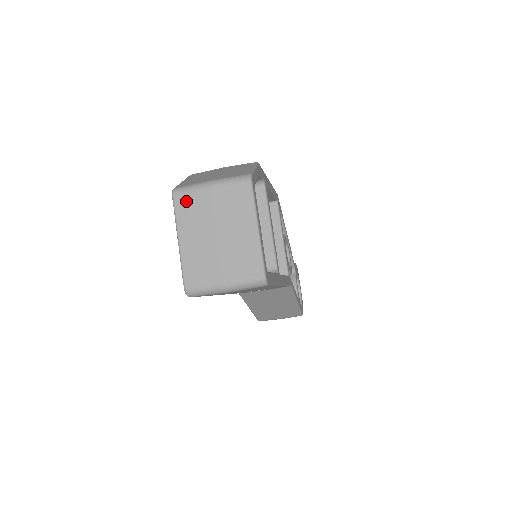
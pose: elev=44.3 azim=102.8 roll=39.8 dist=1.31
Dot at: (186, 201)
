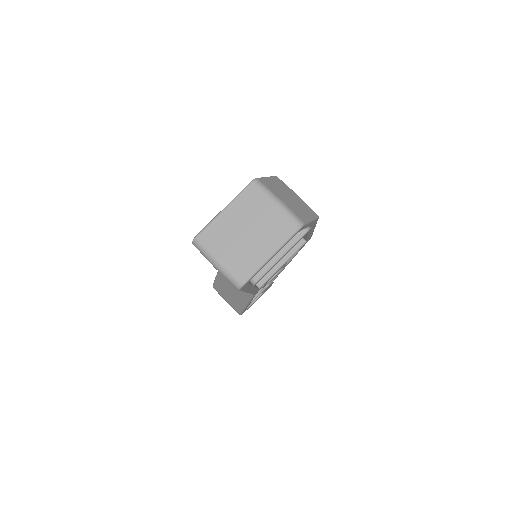
Dot at: (254, 194)
